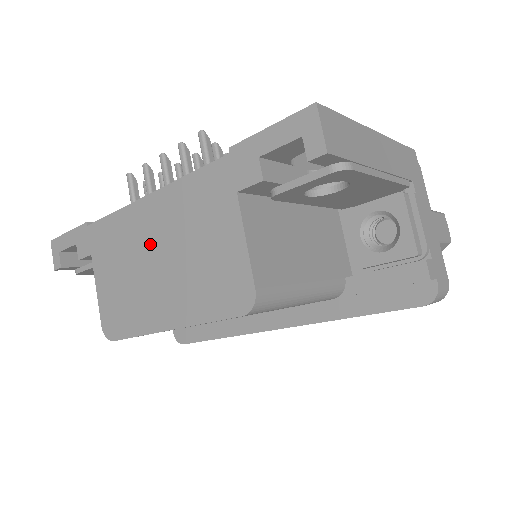
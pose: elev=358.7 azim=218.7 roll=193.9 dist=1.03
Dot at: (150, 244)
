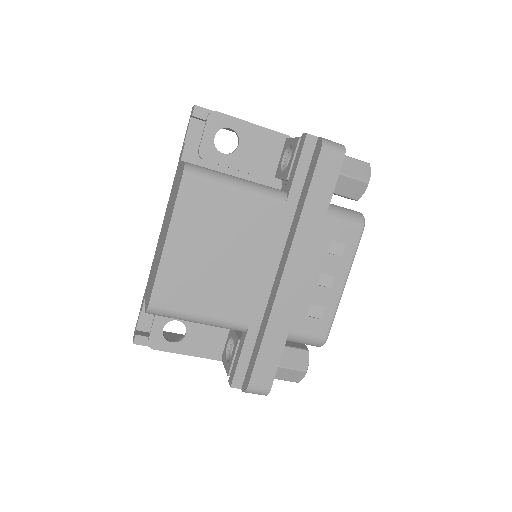
Dot at: occluded
